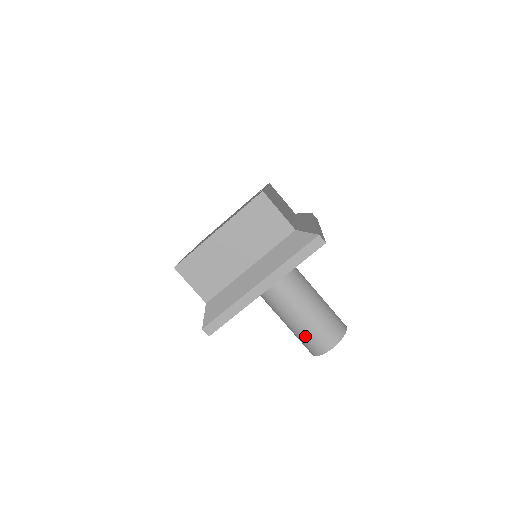
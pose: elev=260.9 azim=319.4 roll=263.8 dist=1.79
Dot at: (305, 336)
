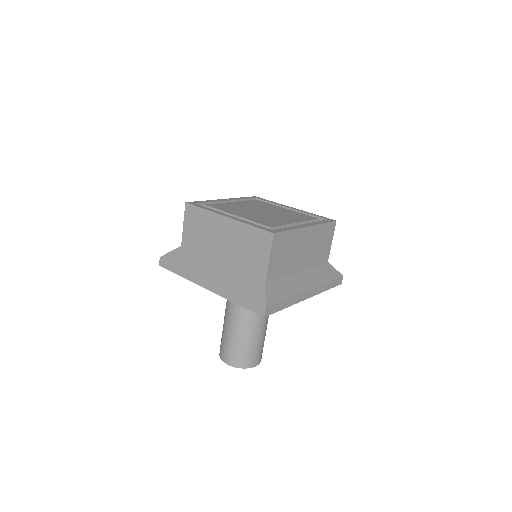
Dot at: (223, 337)
